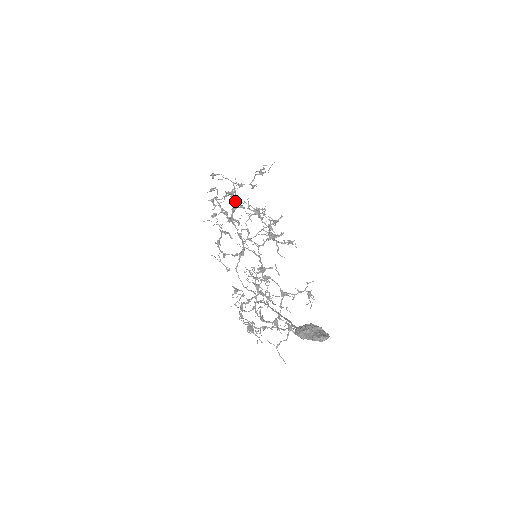
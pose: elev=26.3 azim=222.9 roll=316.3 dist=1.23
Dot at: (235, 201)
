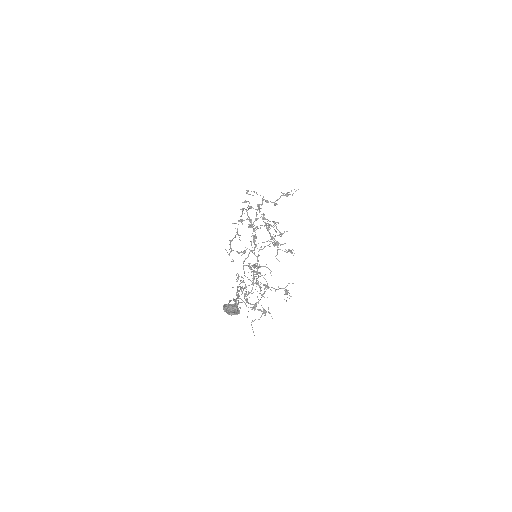
Dot at: occluded
